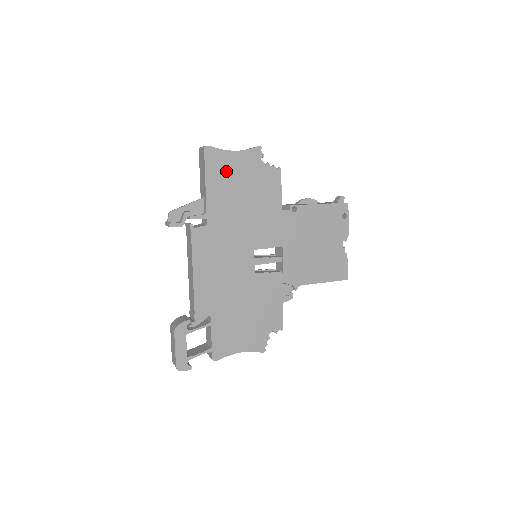
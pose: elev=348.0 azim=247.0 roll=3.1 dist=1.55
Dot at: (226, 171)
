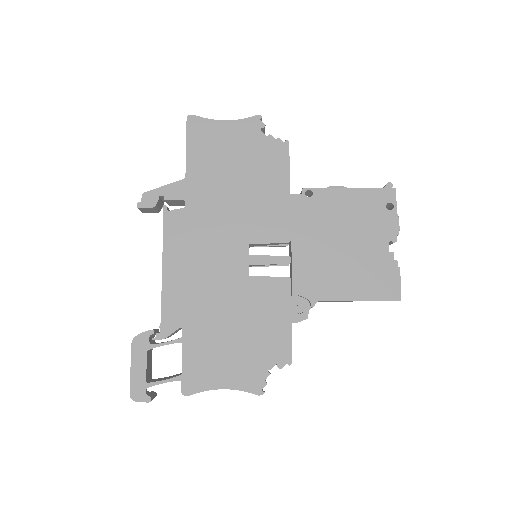
Dot at: (213, 144)
